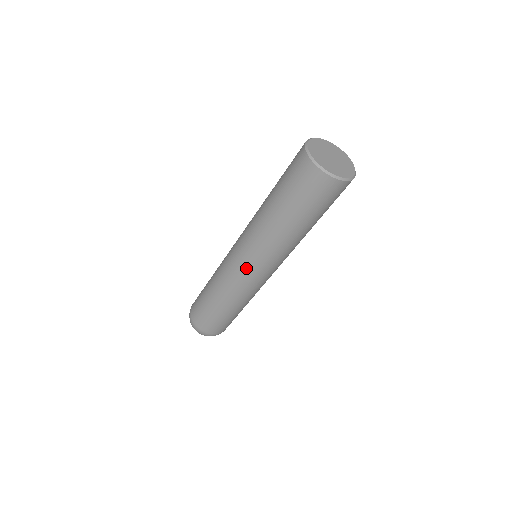
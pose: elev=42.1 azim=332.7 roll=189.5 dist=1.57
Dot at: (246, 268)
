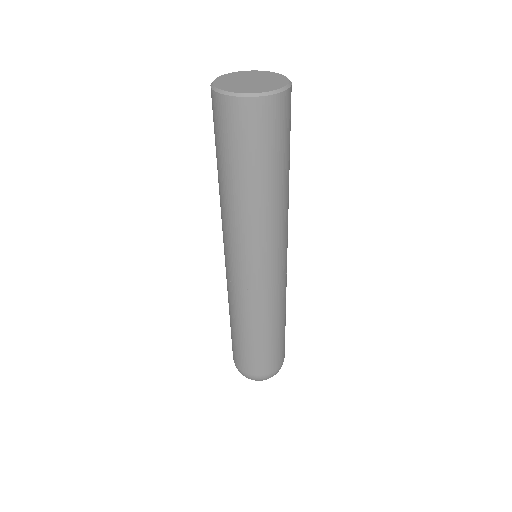
Dot at: (252, 274)
